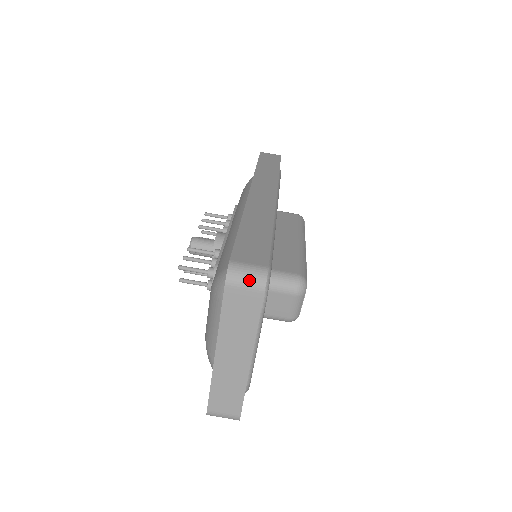
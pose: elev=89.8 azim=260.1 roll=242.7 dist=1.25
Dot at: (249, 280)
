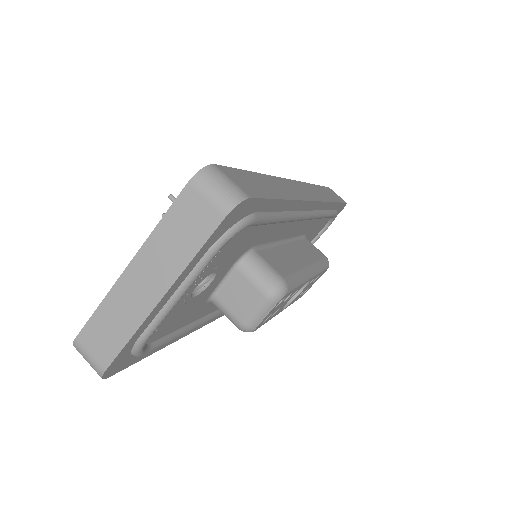
Dot at: (219, 192)
